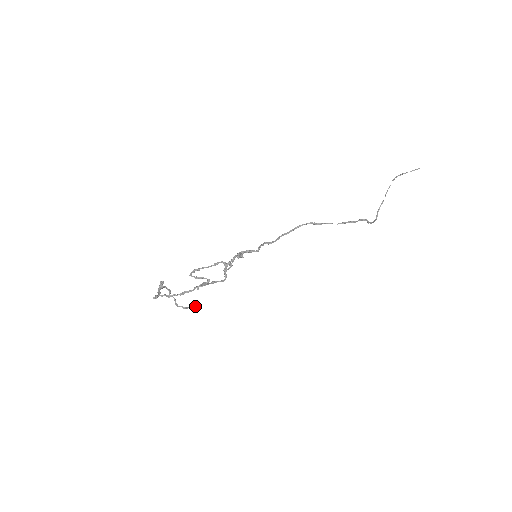
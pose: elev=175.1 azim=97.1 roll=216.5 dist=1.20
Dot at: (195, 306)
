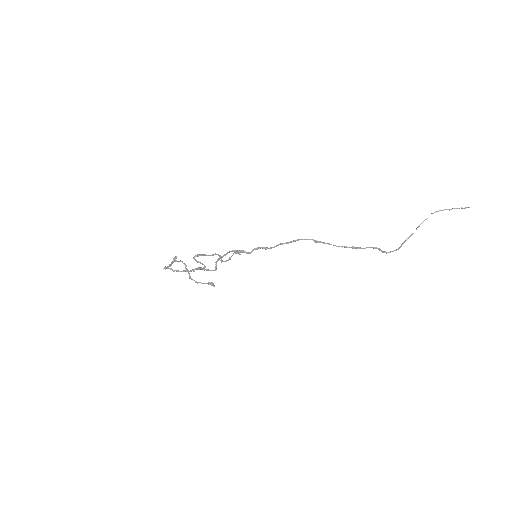
Dot at: (208, 283)
